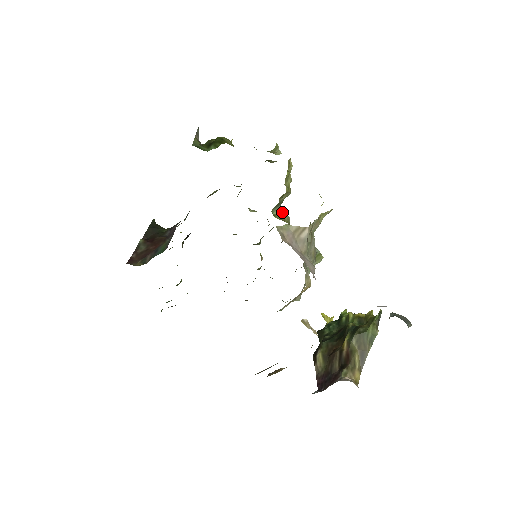
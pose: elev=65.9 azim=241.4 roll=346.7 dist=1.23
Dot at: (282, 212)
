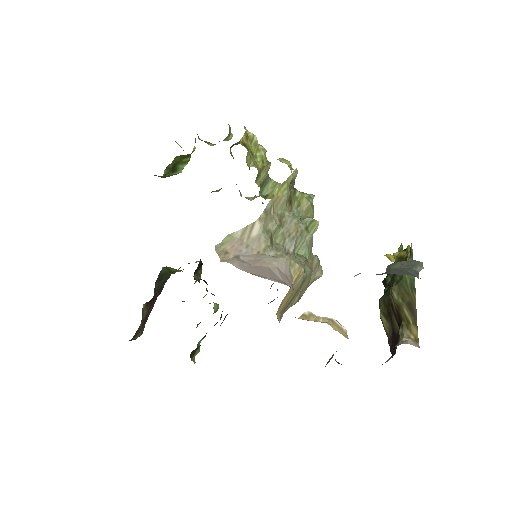
Dot at: (275, 186)
